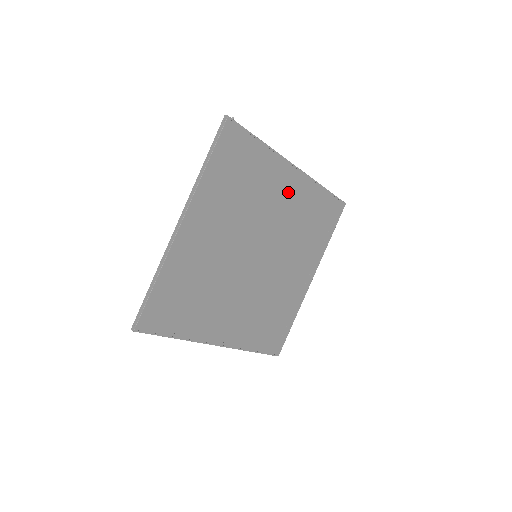
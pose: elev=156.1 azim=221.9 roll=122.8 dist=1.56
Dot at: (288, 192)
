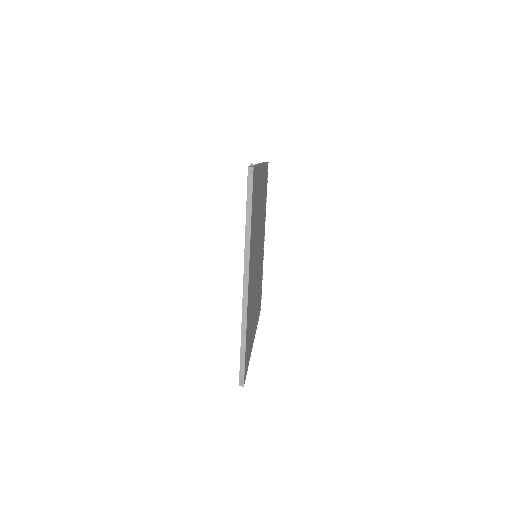
Dot at: (261, 189)
